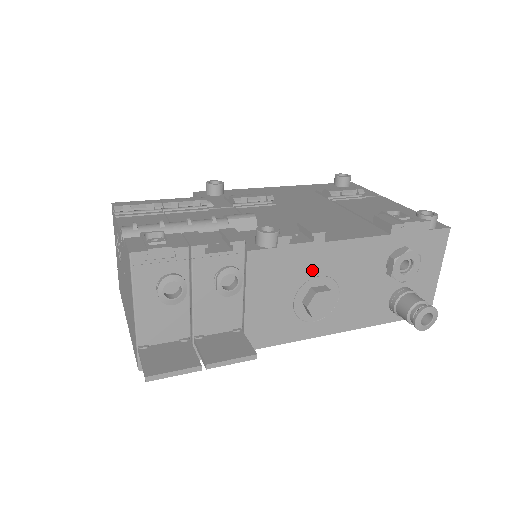
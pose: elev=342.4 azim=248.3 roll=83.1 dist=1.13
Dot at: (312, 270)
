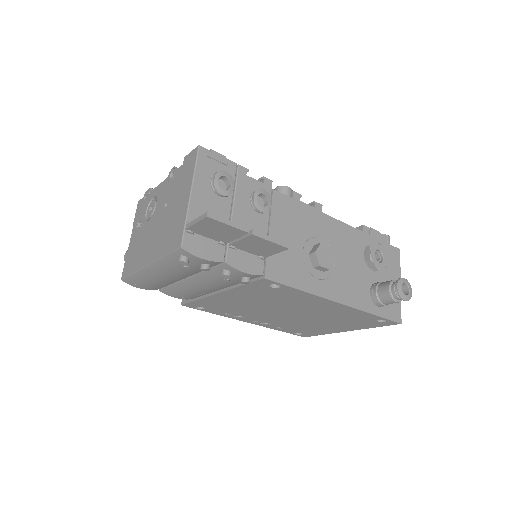
Dot at: (315, 230)
